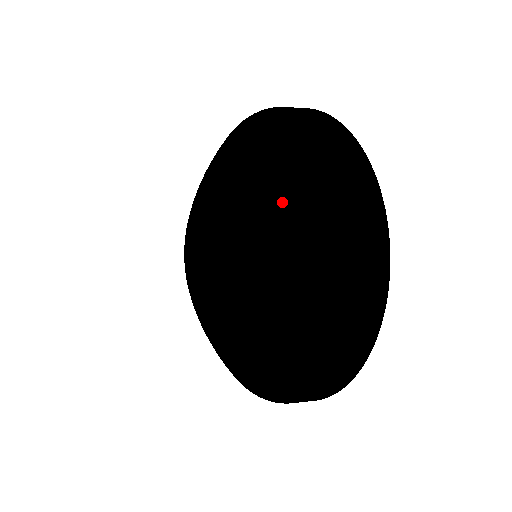
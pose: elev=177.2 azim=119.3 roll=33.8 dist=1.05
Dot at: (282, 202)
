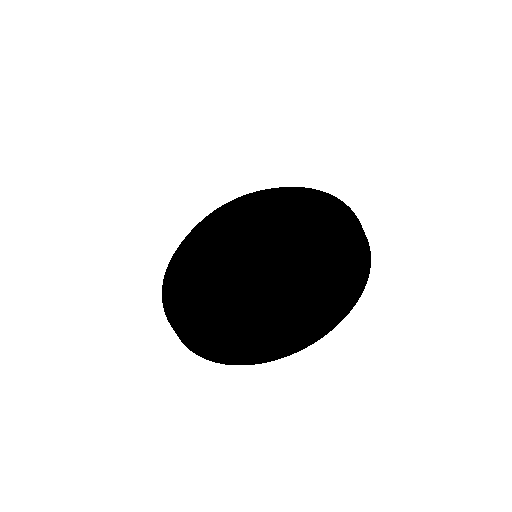
Dot at: (281, 188)
